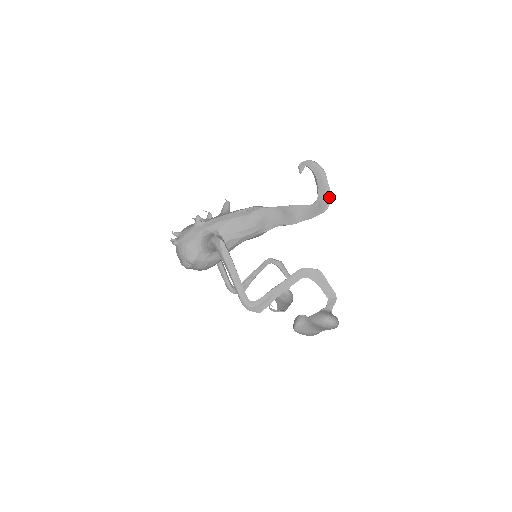
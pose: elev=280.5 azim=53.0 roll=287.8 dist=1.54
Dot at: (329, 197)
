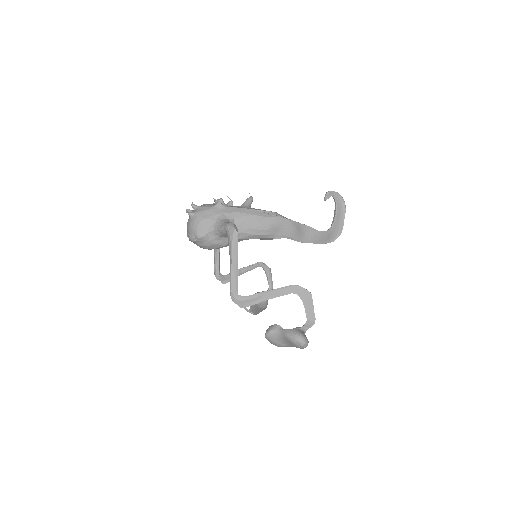
Dot at: (340, 231)
